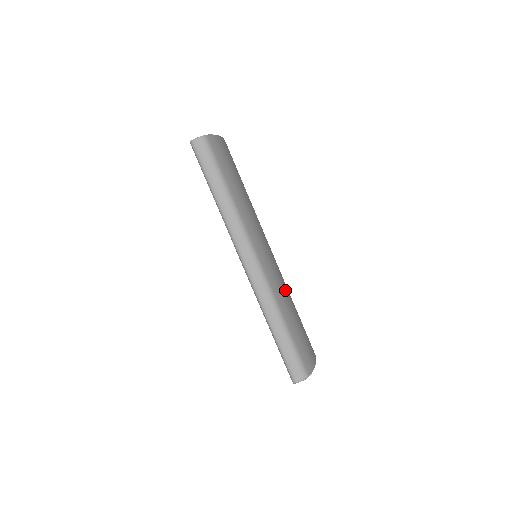
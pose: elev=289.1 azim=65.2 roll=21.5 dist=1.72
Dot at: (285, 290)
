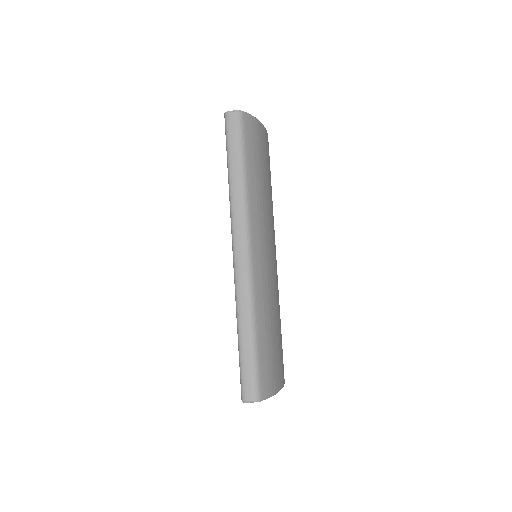
Dot at: (272, 300)
